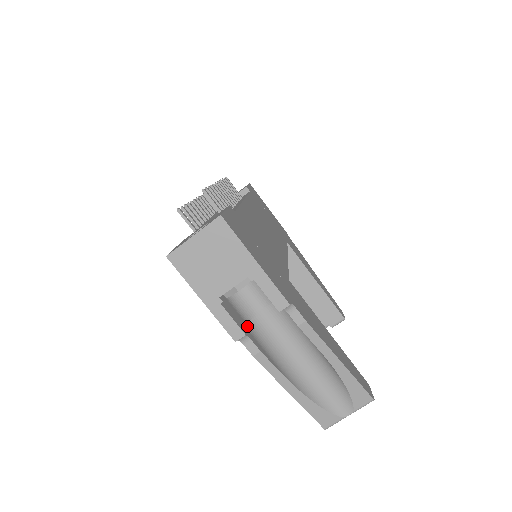
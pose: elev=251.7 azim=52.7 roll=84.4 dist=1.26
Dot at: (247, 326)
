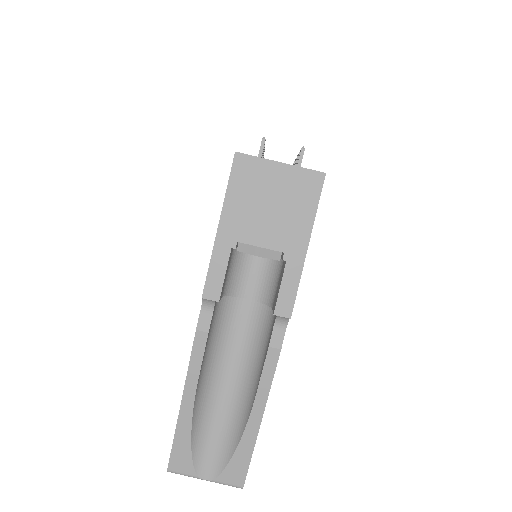
Dot at: occluded
